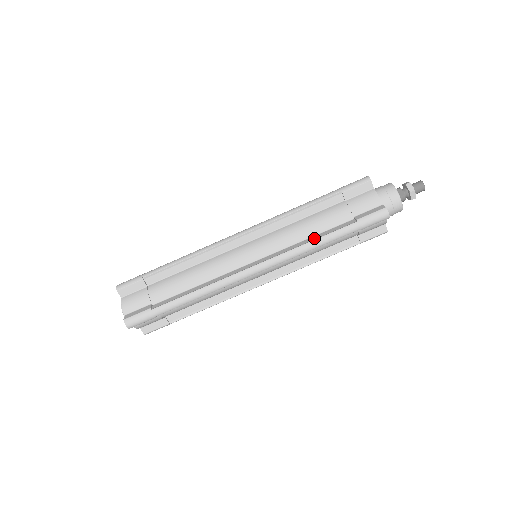
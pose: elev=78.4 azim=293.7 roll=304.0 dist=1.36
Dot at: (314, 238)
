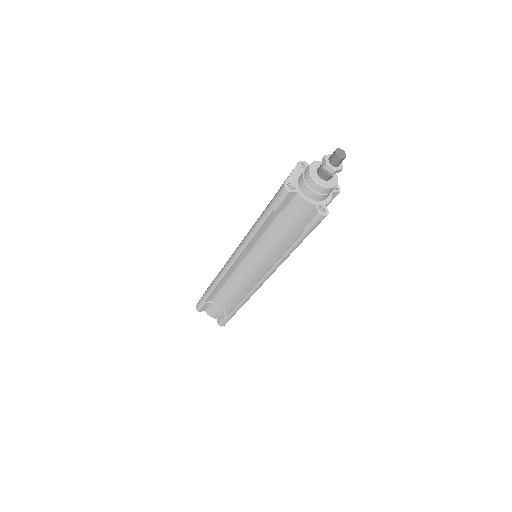
Dot at: (283, 250)
